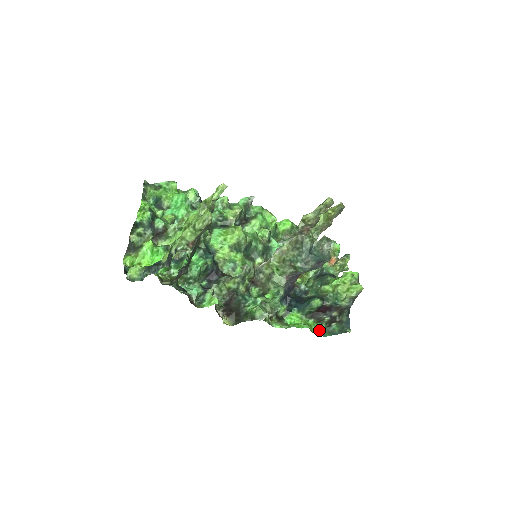
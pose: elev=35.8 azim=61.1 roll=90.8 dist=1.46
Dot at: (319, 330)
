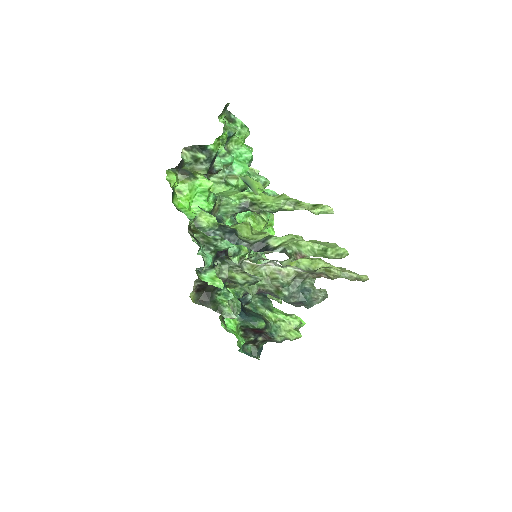
Dot at: (241, 344)
